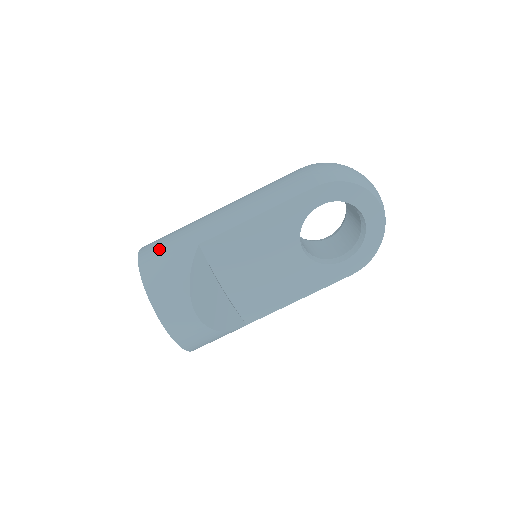
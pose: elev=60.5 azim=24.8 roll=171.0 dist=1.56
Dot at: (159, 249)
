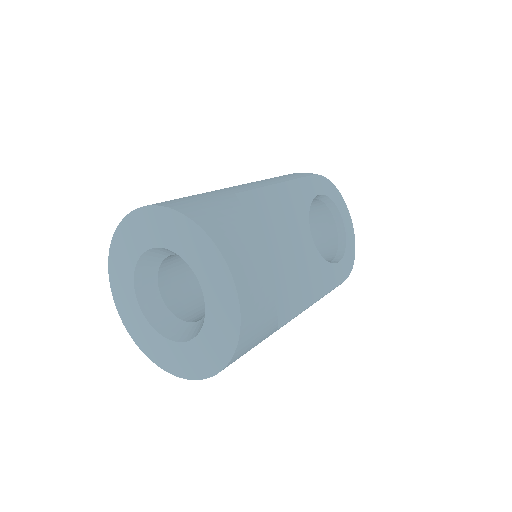
Dot at: (178, 199)
